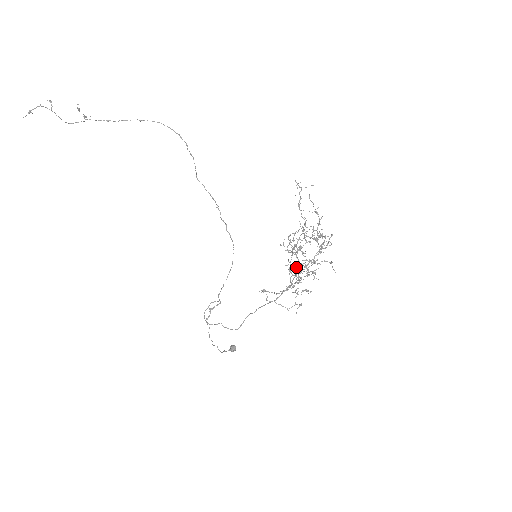
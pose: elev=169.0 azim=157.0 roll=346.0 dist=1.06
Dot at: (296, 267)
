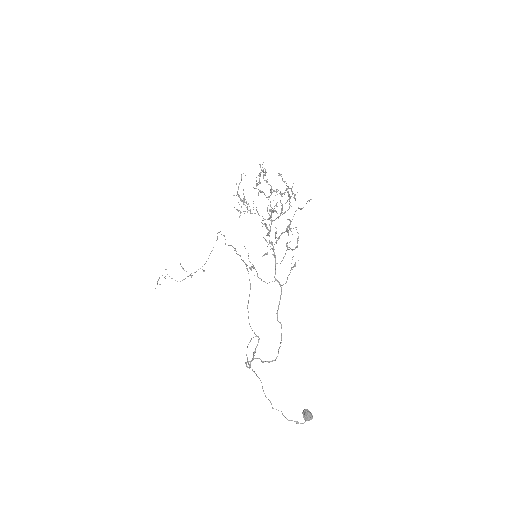
Dot at: (264, 223)
